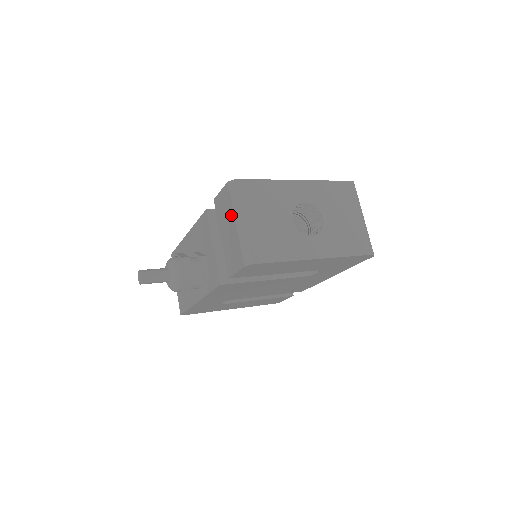
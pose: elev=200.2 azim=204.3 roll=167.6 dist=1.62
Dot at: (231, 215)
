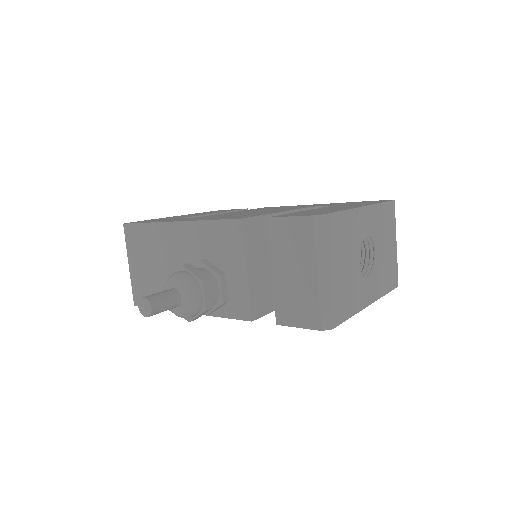
Dot at: (309, 260)
